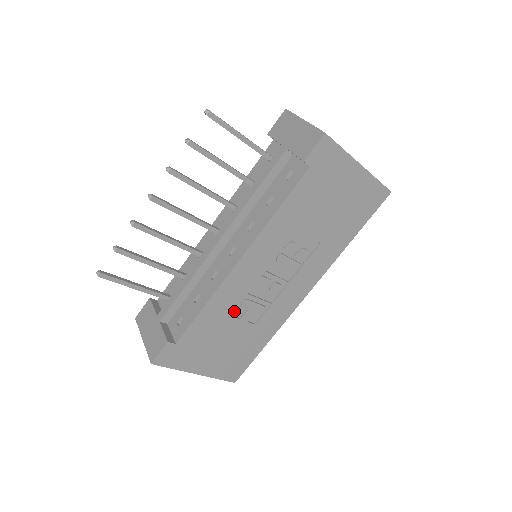
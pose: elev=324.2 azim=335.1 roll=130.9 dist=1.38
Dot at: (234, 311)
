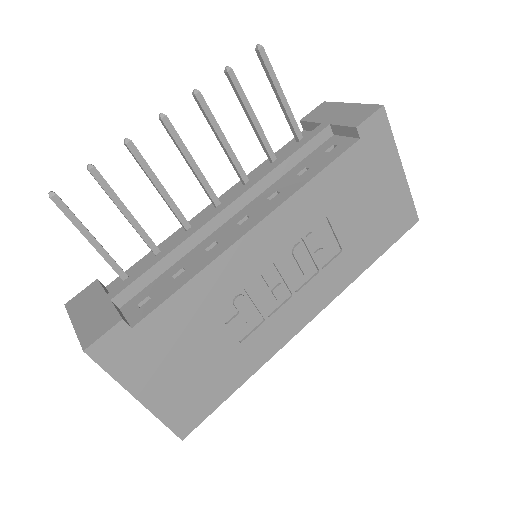
Dot at: (222, 308)
